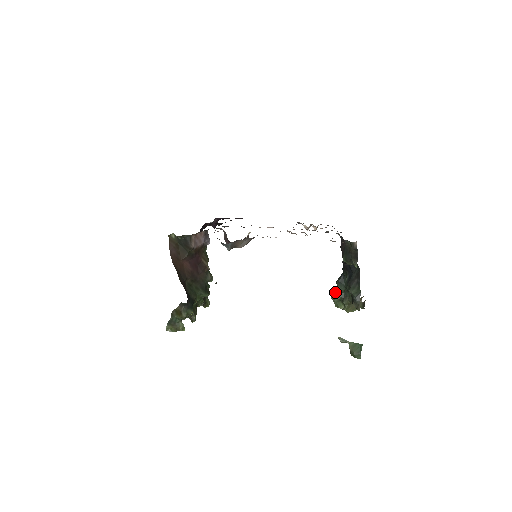
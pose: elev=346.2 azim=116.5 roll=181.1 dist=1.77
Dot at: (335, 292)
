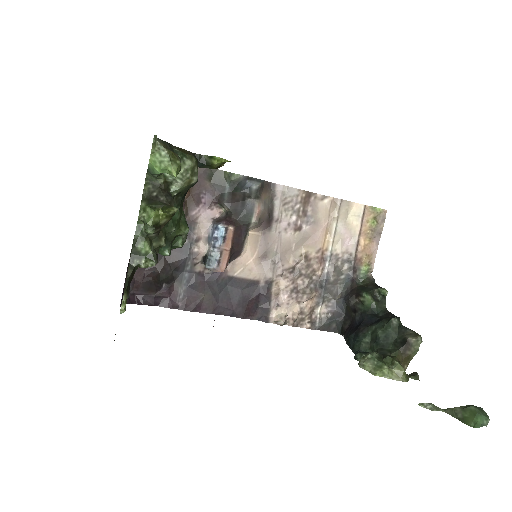
Dot at: (364, 356)
